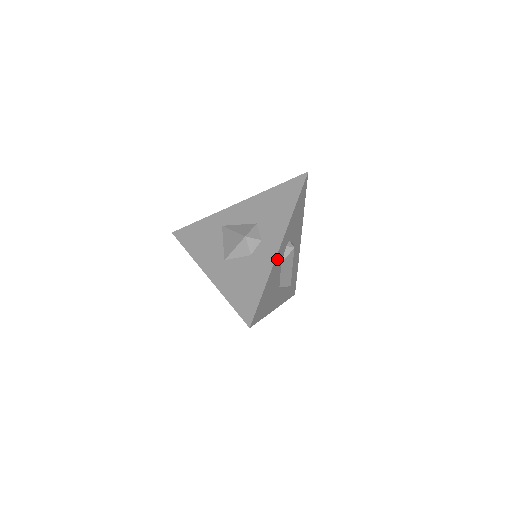
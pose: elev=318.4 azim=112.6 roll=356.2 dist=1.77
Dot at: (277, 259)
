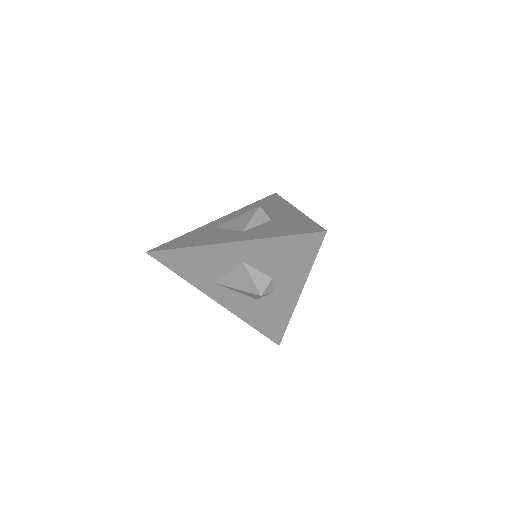
Dot at: occluded
